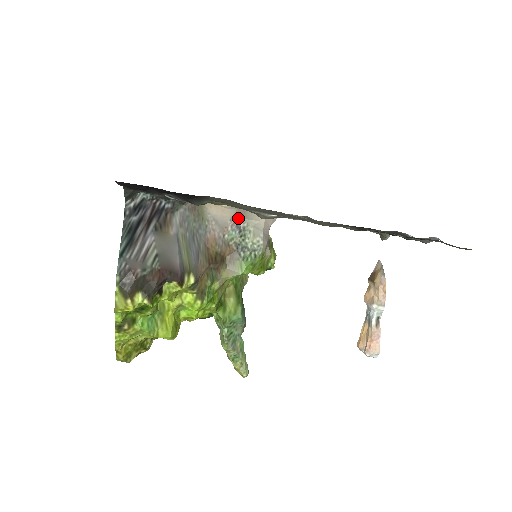
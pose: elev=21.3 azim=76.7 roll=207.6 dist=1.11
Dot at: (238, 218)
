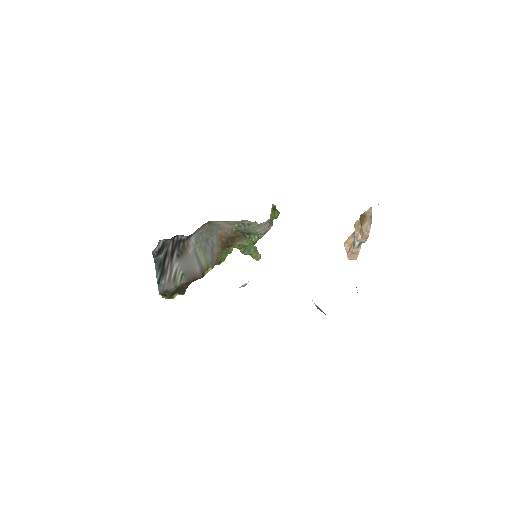
Dot at: (242, 220)
